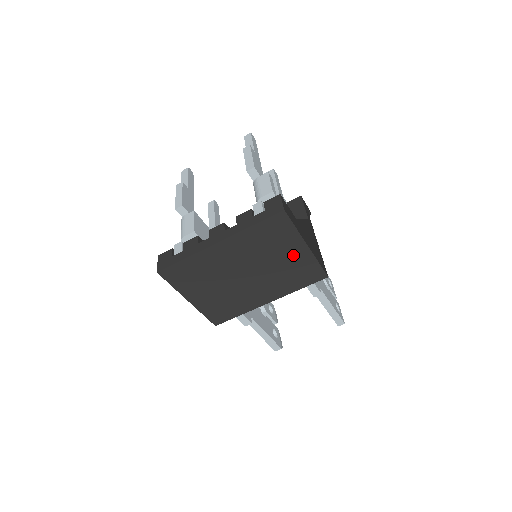
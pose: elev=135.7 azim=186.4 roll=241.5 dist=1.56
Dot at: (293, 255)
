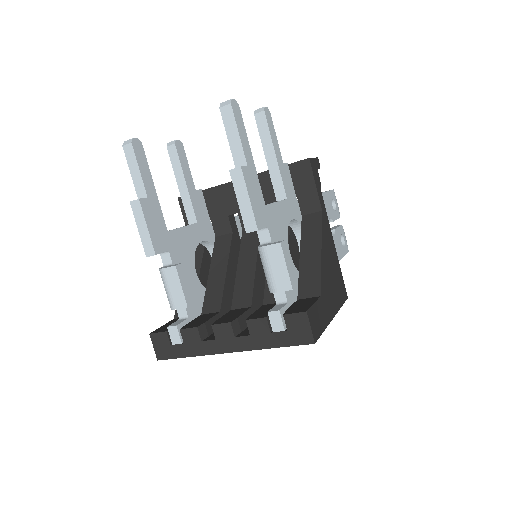
Dot at: occluded
